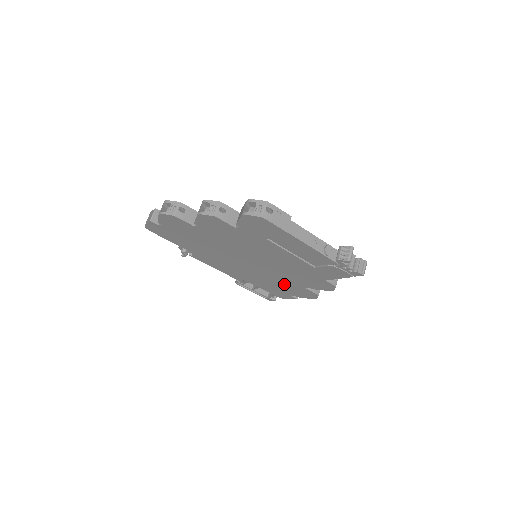
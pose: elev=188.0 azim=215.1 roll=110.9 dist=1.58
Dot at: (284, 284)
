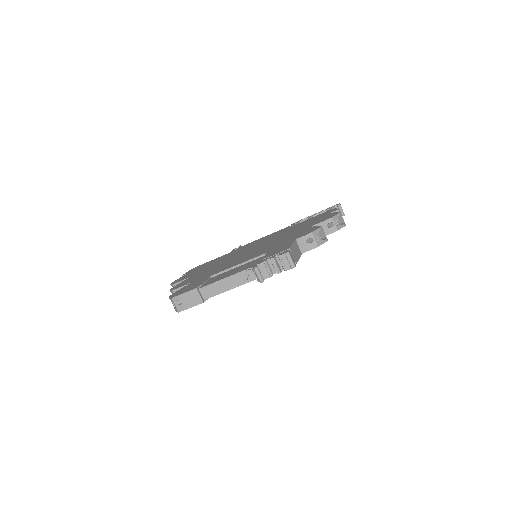
Dot at: occluded
